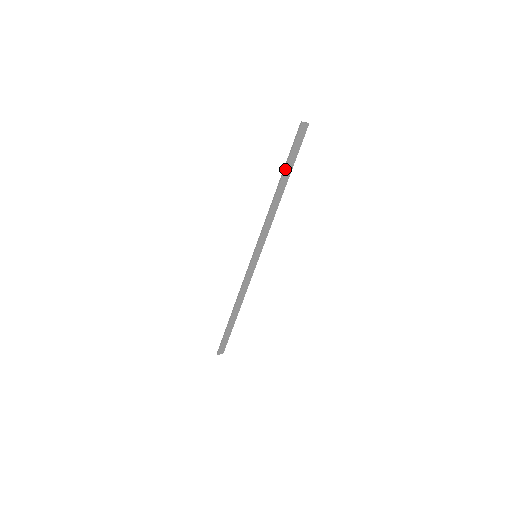
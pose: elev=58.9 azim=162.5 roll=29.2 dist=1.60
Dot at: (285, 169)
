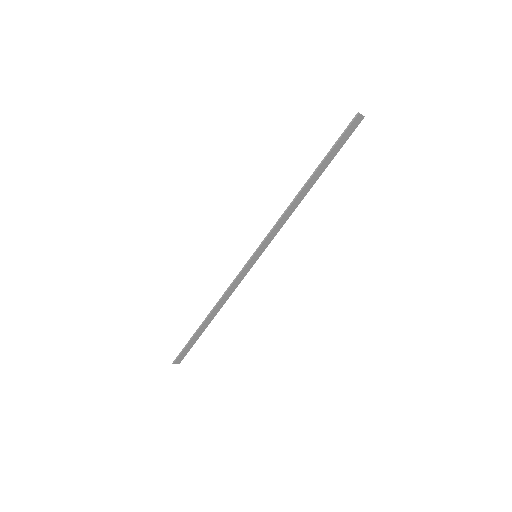
Dot at: (323, 162)
